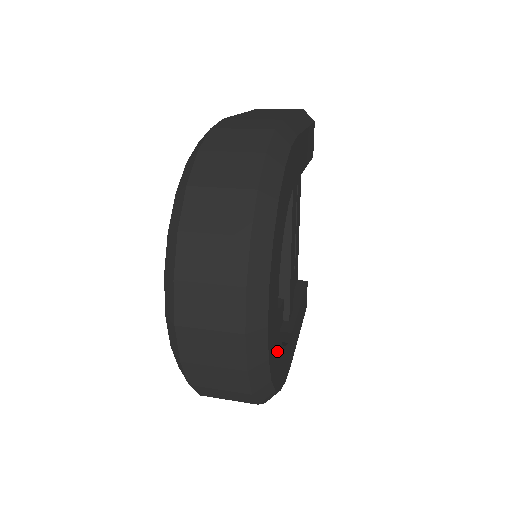
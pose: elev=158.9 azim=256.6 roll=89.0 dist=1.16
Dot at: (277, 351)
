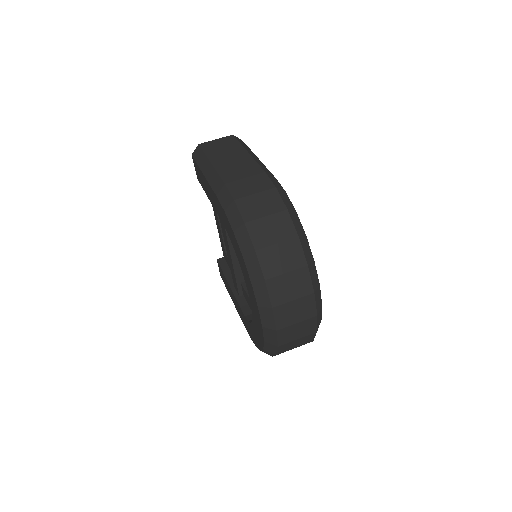
Dot at: occluded
